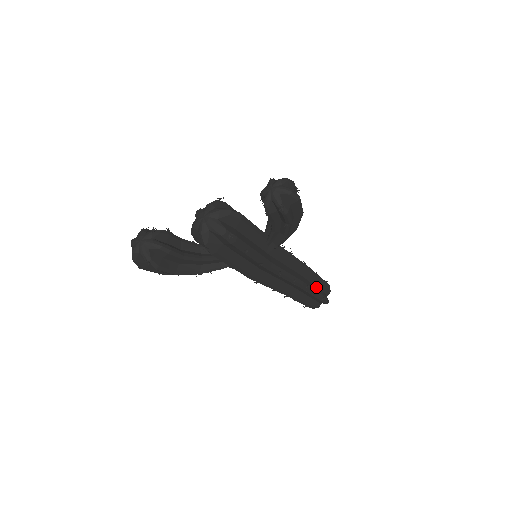
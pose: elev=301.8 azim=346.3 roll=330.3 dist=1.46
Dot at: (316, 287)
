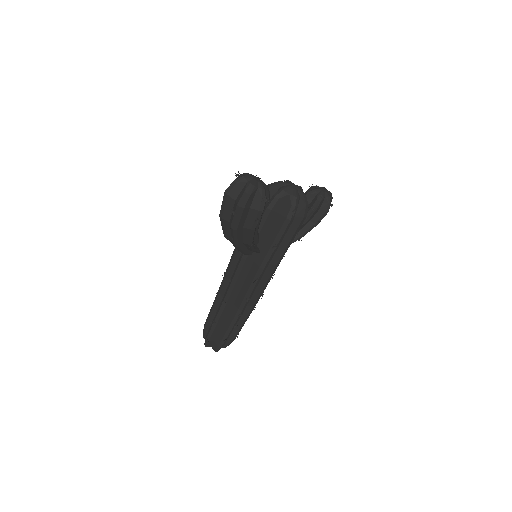
Dot at: occluded
